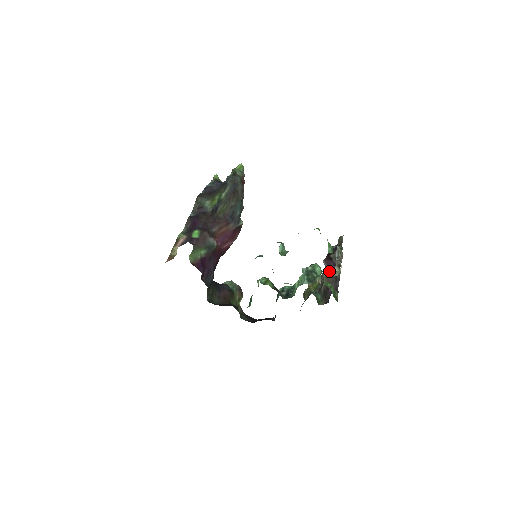
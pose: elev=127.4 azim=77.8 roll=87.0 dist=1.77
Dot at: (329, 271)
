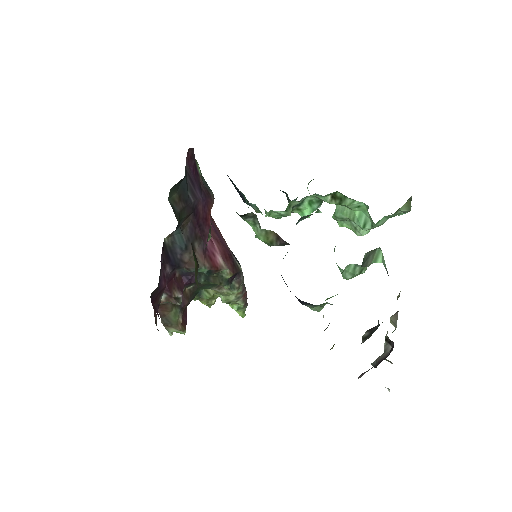
Dot at: (372, 367)
